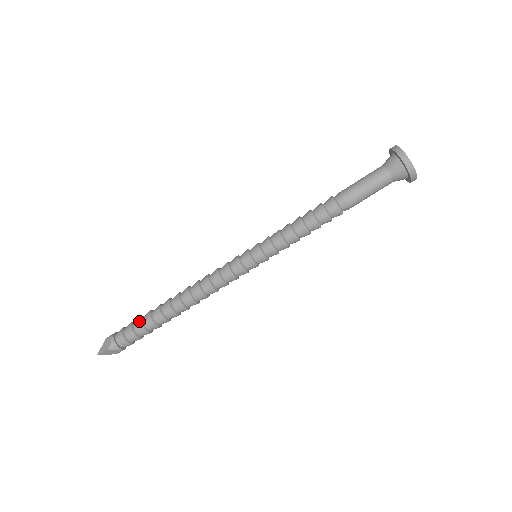
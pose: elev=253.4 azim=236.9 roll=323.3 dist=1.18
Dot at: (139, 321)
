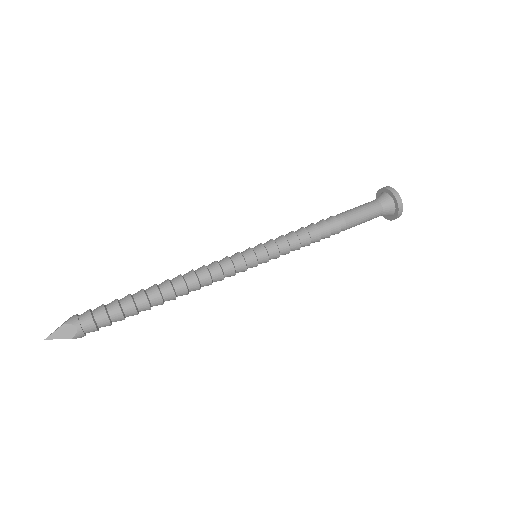
Dot at: (115, 299)
